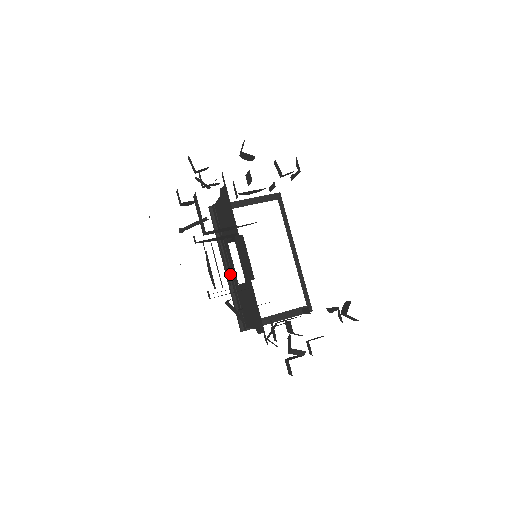
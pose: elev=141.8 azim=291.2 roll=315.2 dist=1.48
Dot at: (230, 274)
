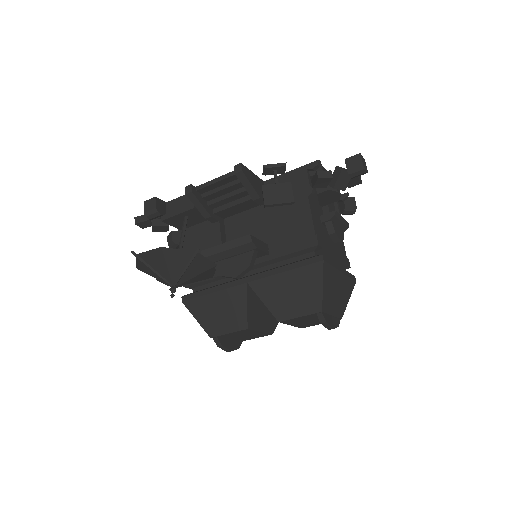
Dot at: occluded
